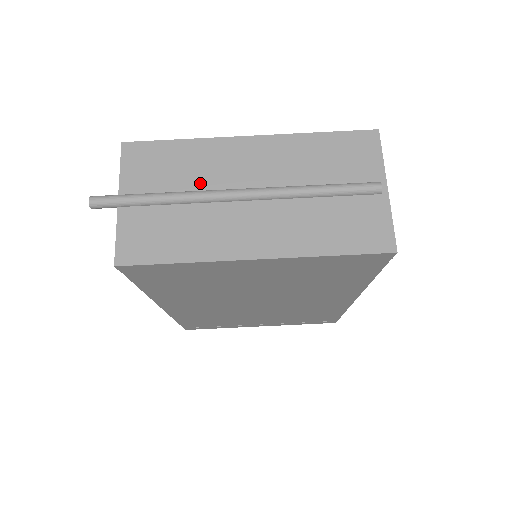
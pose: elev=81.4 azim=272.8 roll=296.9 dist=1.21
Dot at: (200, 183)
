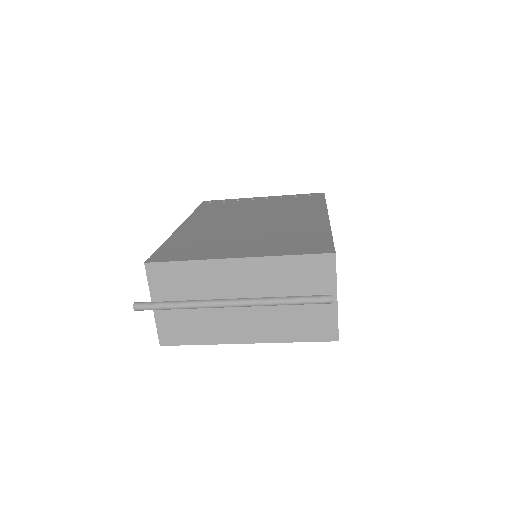
Dot at: (205, 294)
